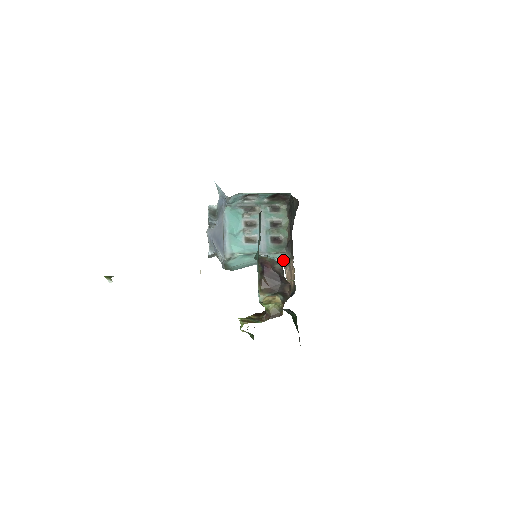
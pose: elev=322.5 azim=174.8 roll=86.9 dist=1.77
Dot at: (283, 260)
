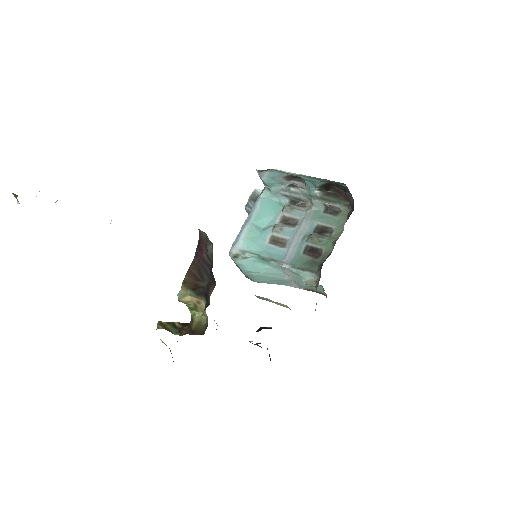
Dot at: (312, 284)
